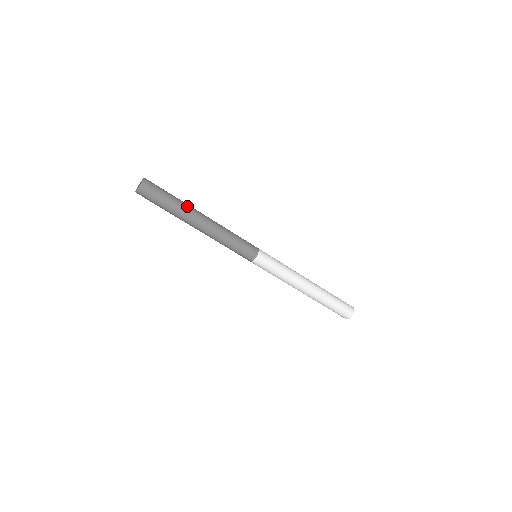
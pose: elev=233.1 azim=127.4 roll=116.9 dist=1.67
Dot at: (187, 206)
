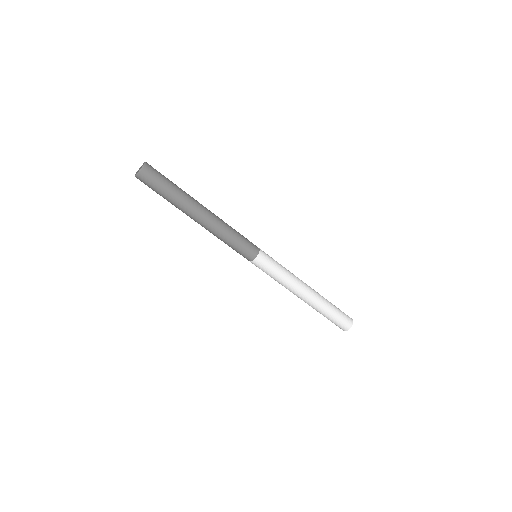
Dot at: (188, 196)
